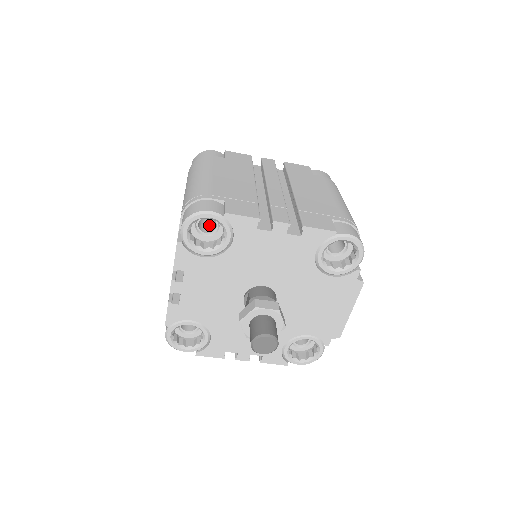
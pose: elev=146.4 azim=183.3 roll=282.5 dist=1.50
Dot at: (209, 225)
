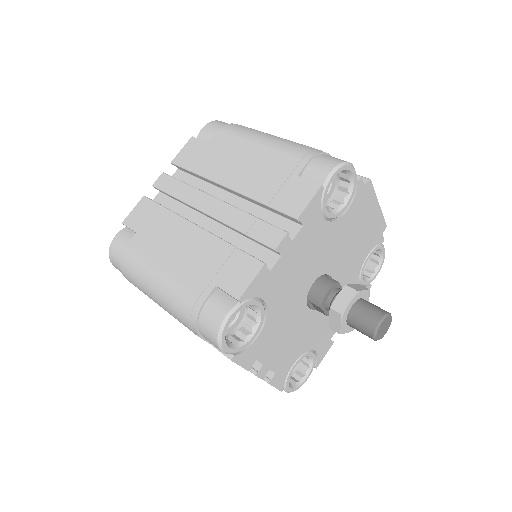
Dot at: occluded
